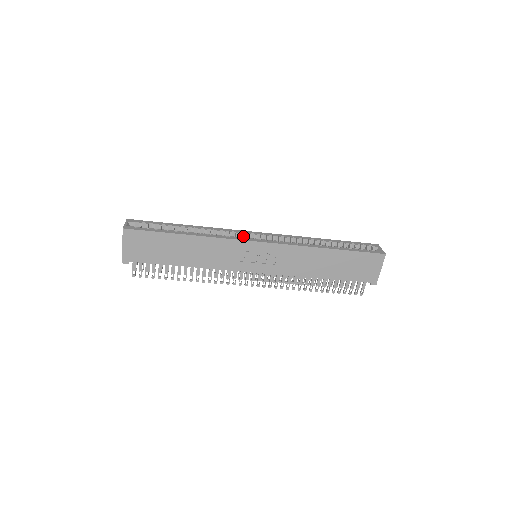
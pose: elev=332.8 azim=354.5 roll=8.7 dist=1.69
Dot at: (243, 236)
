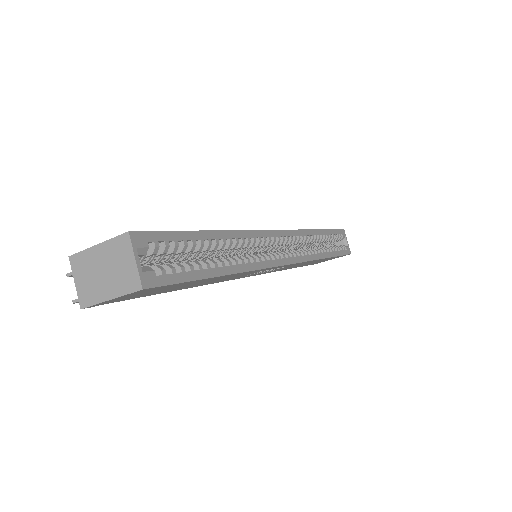
Dot at: occluded
